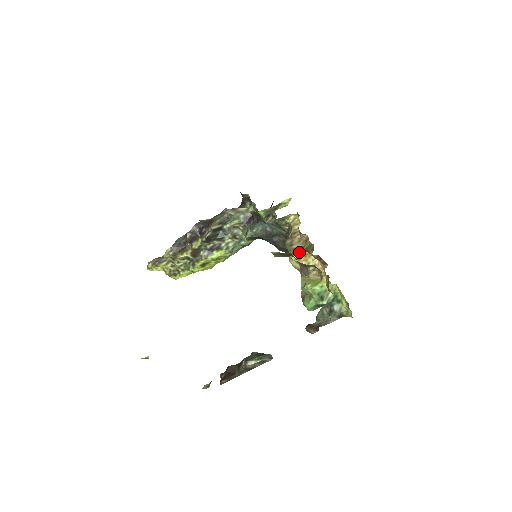
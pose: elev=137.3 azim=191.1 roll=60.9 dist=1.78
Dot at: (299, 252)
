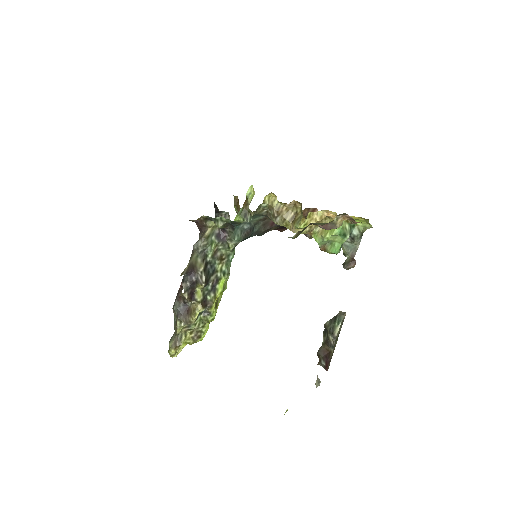
Dot at: (304, 218)
